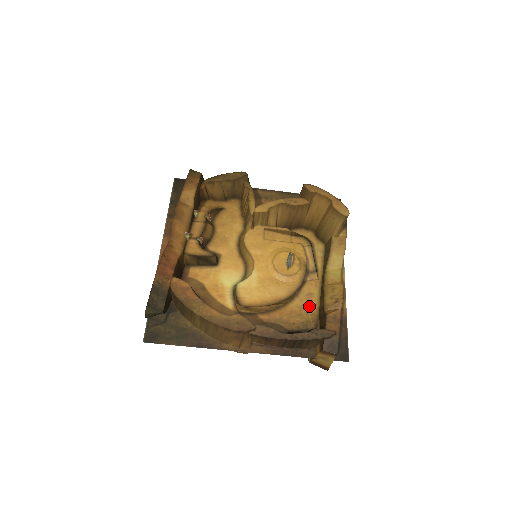
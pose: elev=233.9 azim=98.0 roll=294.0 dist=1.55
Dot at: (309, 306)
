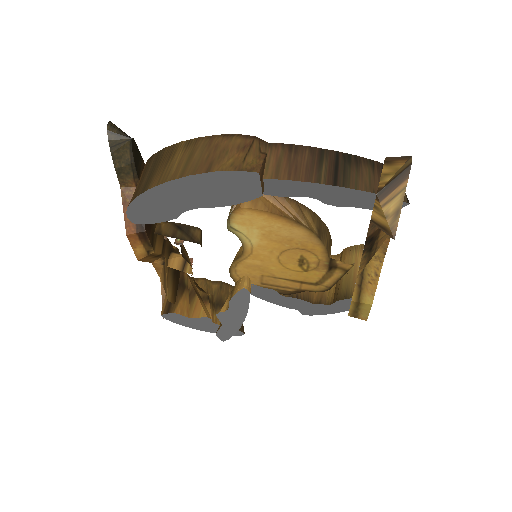
Dot at: occluded
